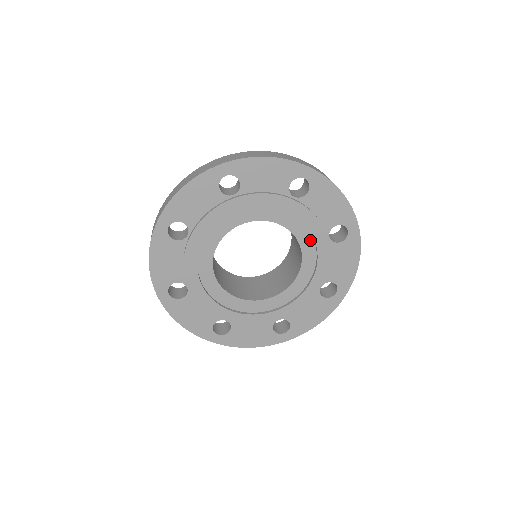
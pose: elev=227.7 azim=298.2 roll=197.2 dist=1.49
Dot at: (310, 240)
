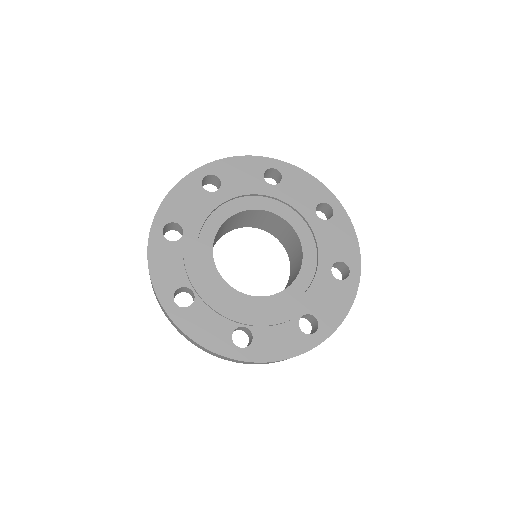
Dot at: (301, 221)
